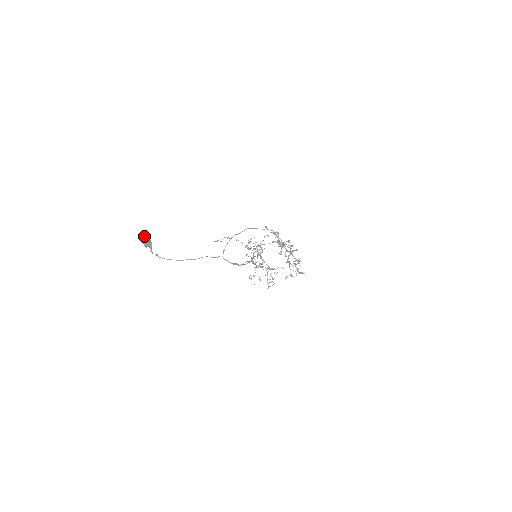
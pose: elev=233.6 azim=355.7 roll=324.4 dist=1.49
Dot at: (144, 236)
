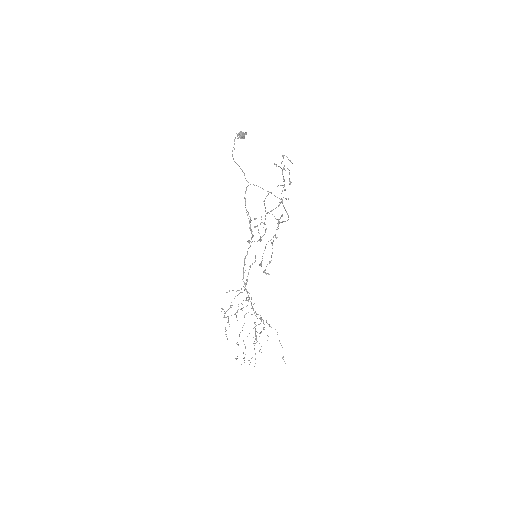
Dot at: (246, 132)
